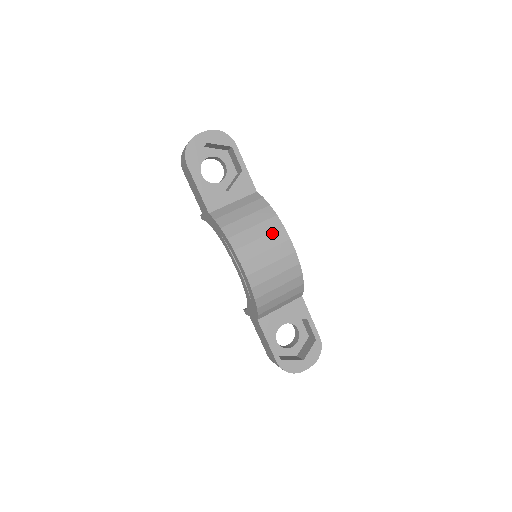
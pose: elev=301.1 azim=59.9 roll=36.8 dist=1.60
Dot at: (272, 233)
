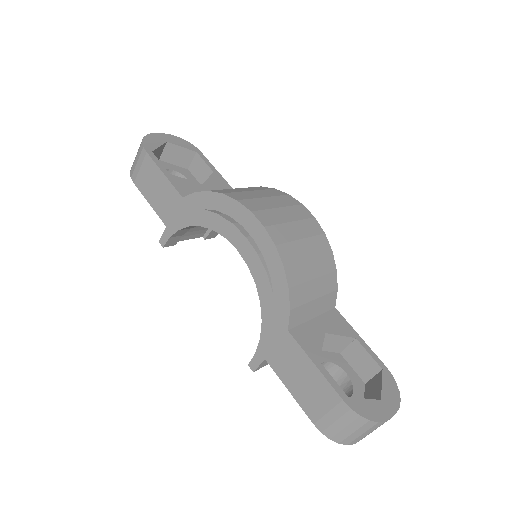
Dot at: (278, 196)
